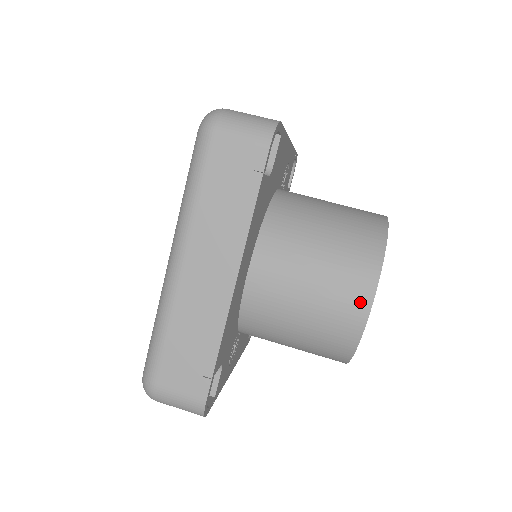
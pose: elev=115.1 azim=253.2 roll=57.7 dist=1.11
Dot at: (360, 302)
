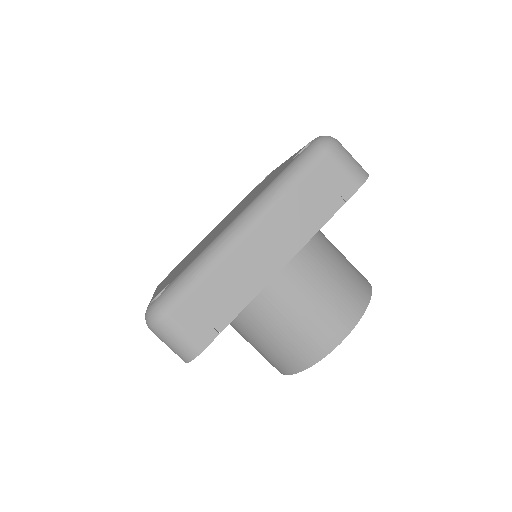
Dot at: (339, 331)
